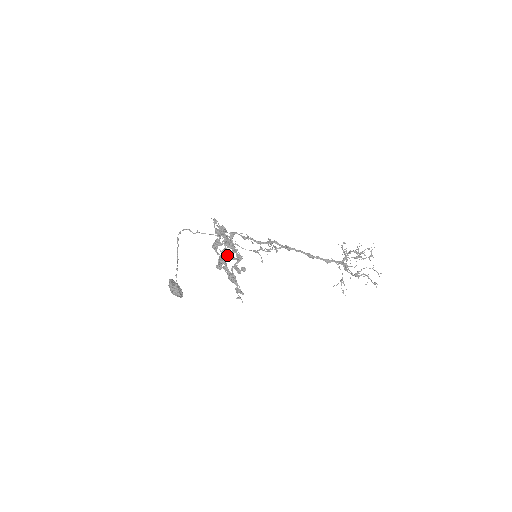
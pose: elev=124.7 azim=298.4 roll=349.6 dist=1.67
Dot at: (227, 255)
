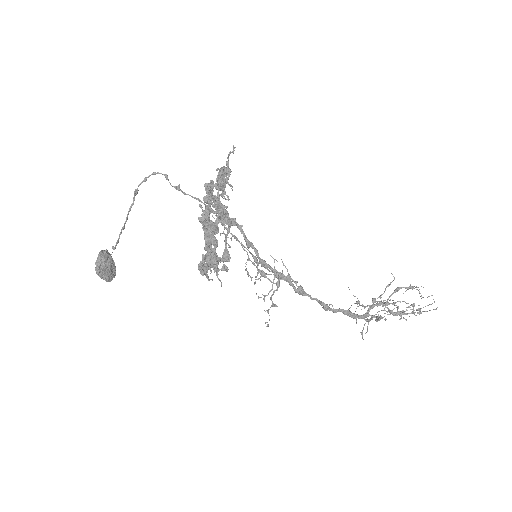
Dot at: (214, 231)
